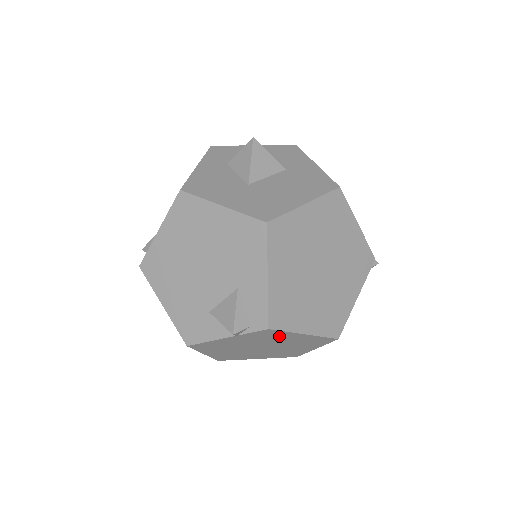
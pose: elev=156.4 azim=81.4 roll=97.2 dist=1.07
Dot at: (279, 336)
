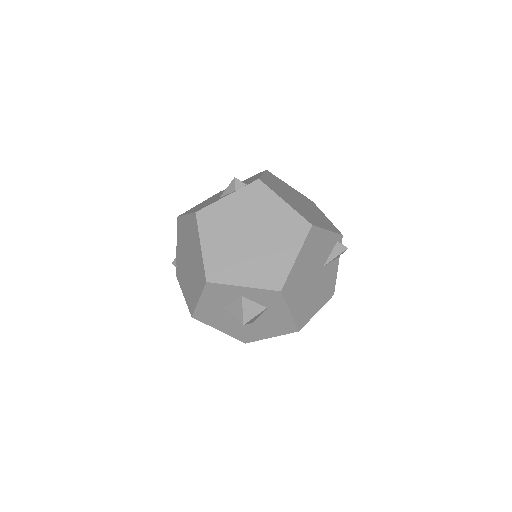
Dot at: (265, 202)
